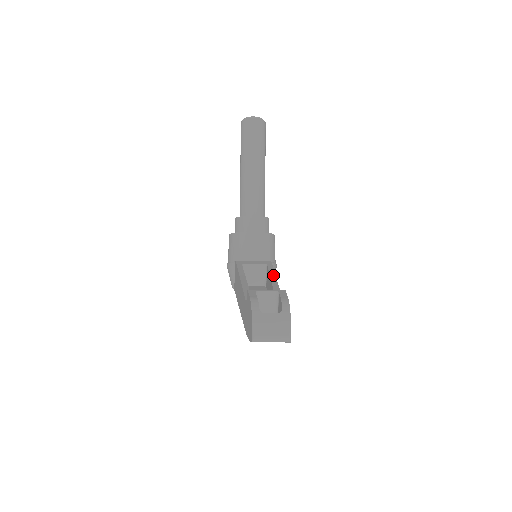
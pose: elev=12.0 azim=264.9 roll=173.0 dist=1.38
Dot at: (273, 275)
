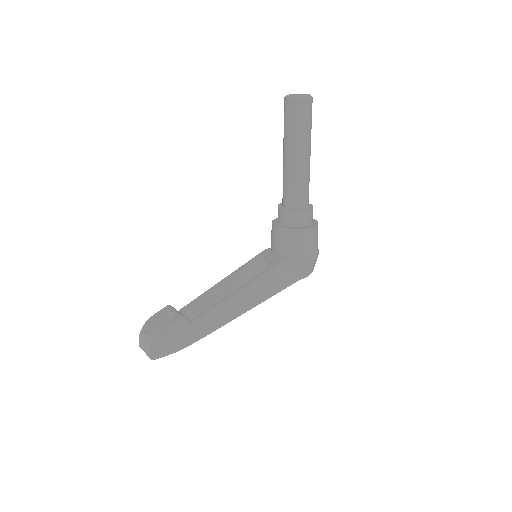
Dot at: (249, 282)
